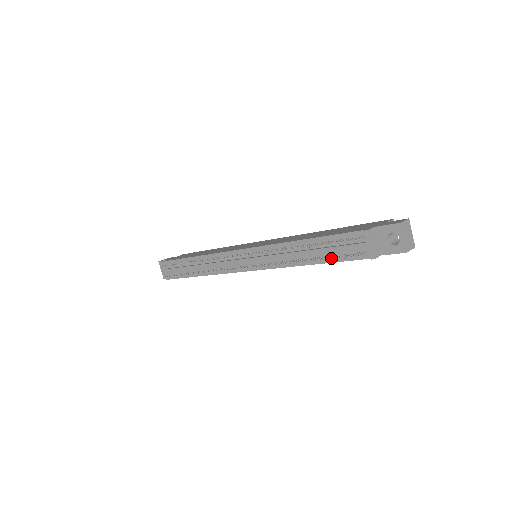
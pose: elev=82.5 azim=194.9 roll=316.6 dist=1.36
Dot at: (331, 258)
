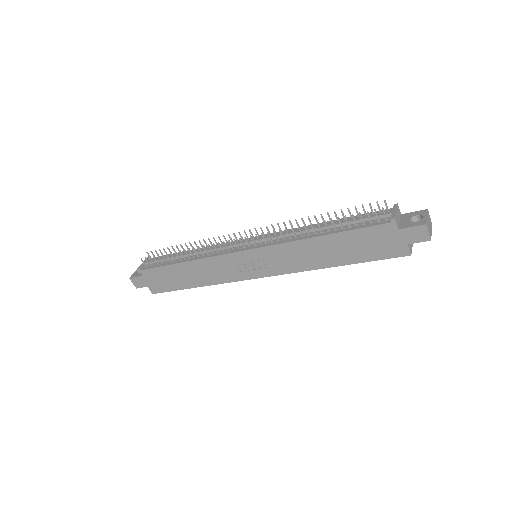
Dot at: (347, 228)
